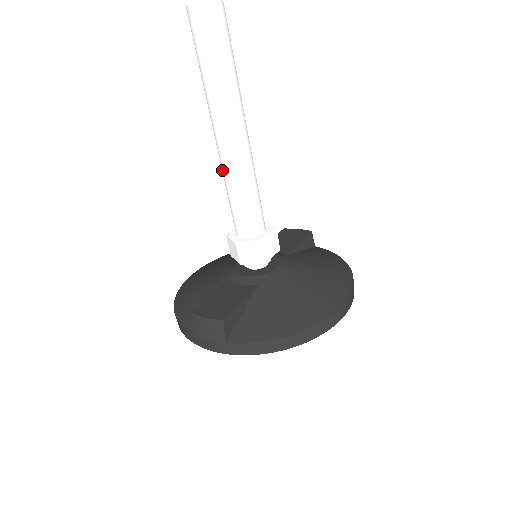
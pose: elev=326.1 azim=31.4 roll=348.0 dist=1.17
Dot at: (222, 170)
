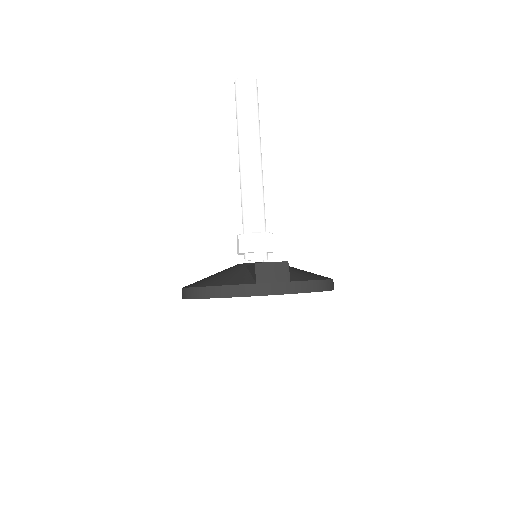
Dot at: (246, 180)
